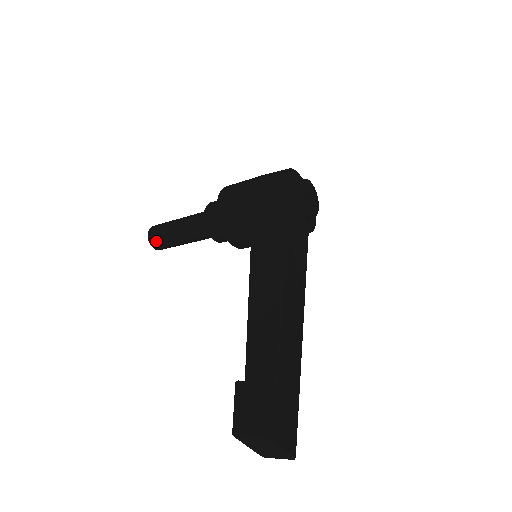
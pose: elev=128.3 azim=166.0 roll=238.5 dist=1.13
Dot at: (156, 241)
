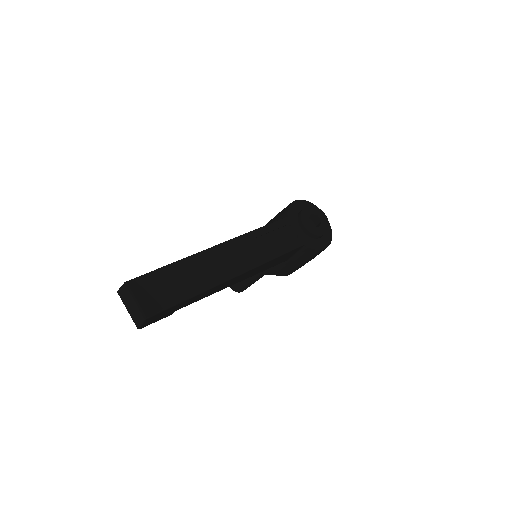
Dot at: occluded
